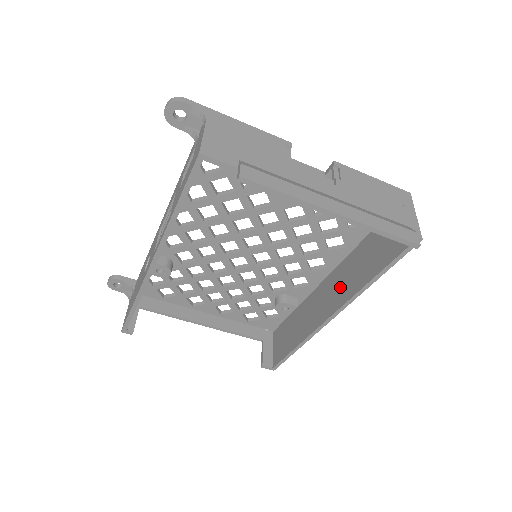
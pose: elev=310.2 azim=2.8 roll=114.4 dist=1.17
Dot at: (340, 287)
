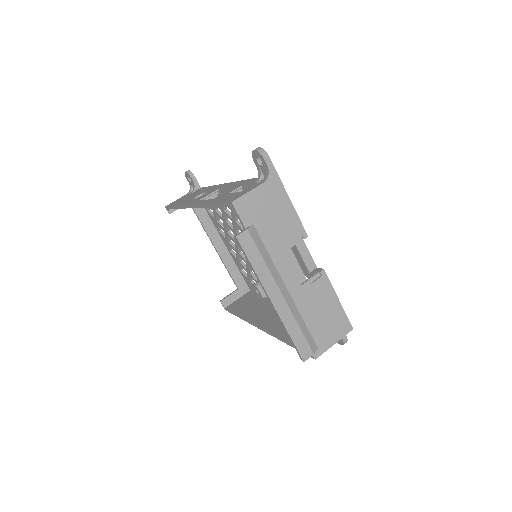
Dot at: occluded
